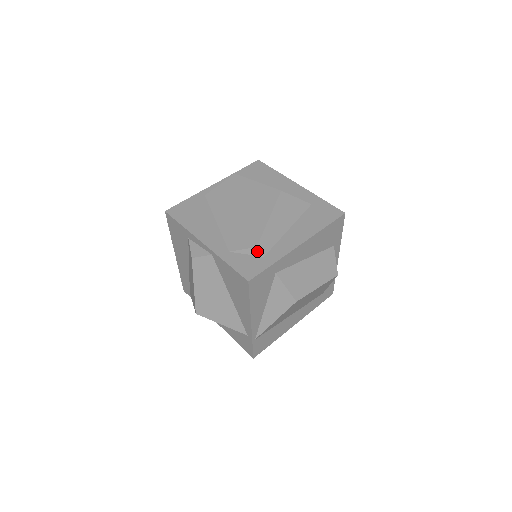
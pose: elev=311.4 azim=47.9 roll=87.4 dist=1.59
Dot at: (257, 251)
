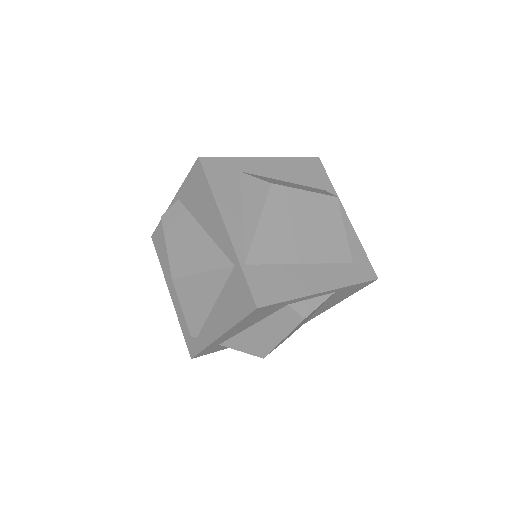
Dot at: occluded
